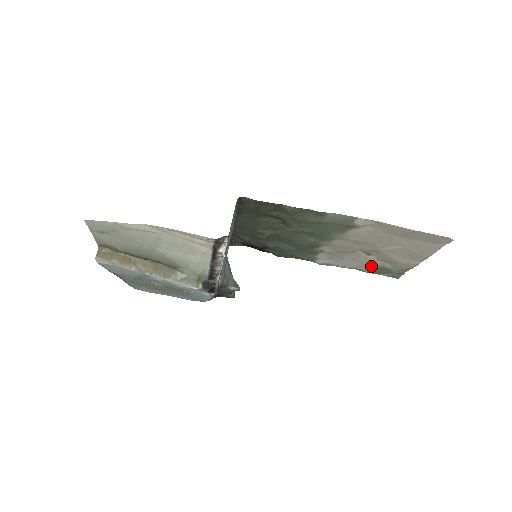
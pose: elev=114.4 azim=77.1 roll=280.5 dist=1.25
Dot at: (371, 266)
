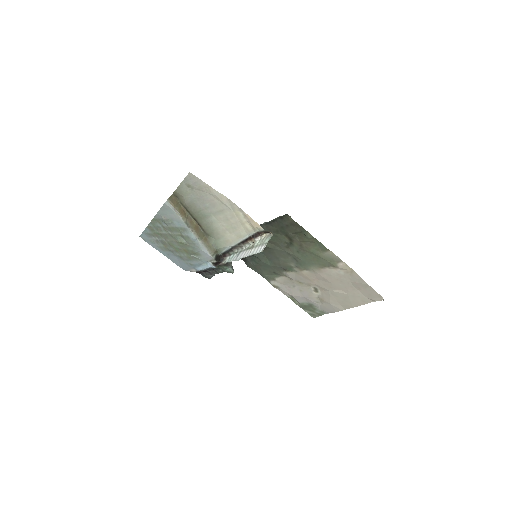
Dot at: (306, 301)
